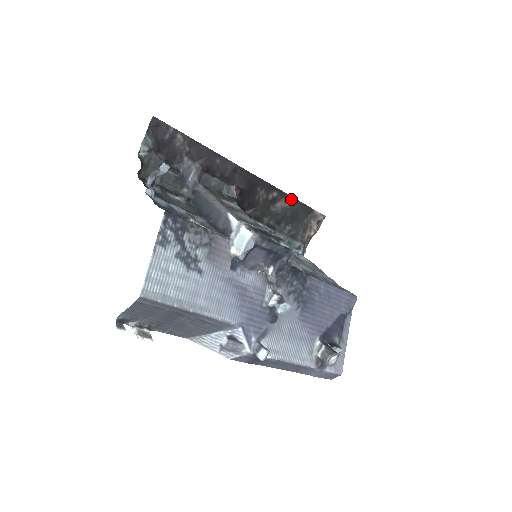
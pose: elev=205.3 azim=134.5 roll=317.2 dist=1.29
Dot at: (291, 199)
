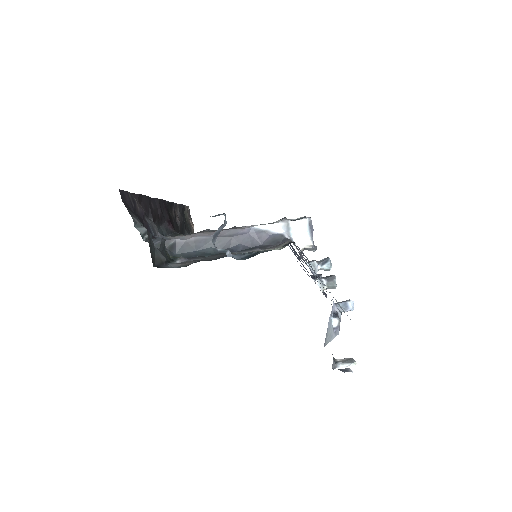
Dot at: (177, 207)
